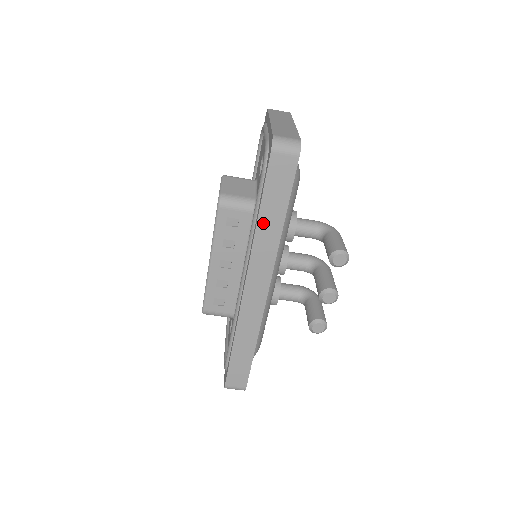
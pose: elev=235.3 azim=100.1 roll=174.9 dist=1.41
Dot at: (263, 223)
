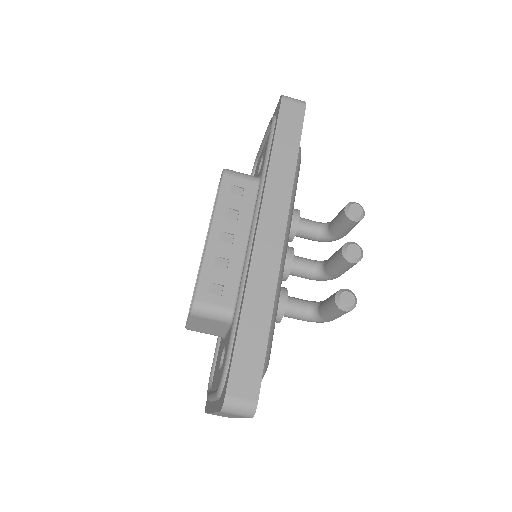
Dot at: (277, 158)
